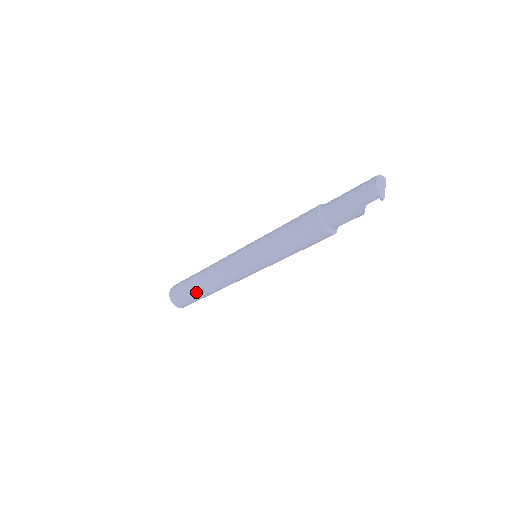
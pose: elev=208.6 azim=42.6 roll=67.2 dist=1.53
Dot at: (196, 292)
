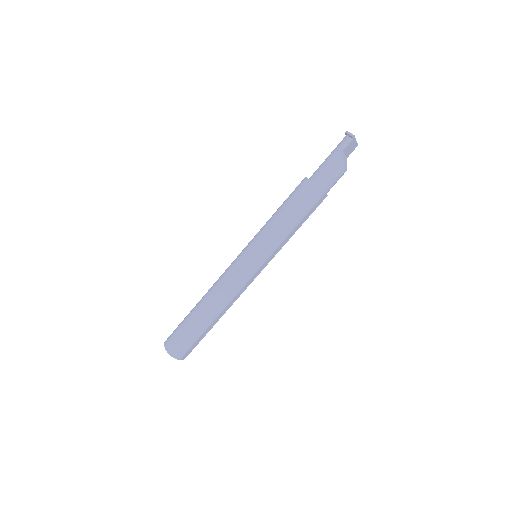
Dot at: (193, 318)
